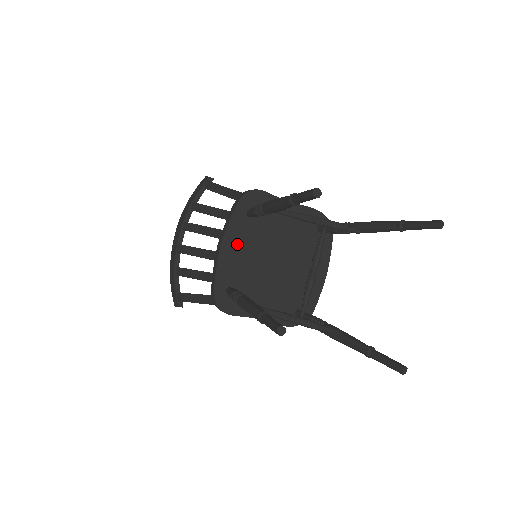
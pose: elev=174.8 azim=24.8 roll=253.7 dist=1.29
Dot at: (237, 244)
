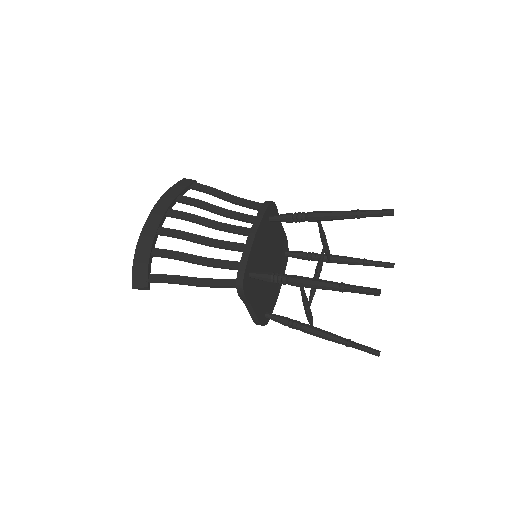
Dot at: (261, 239)
